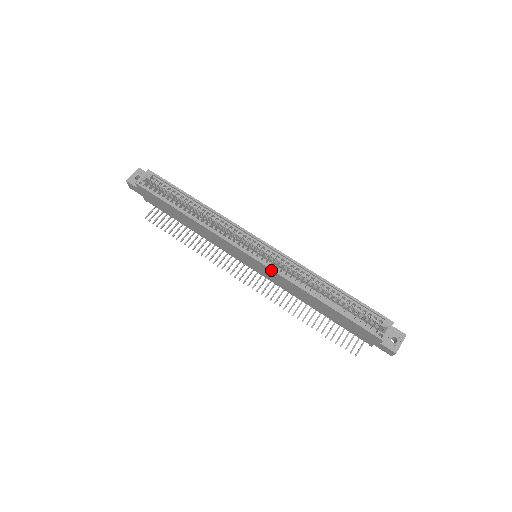
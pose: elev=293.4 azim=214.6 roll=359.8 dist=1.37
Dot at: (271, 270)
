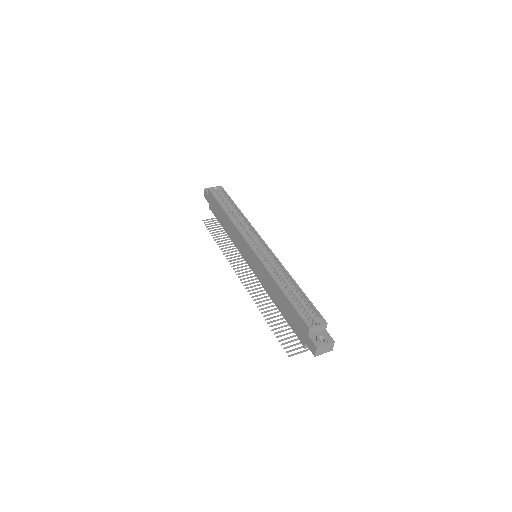
Dot at: (258, 258)
